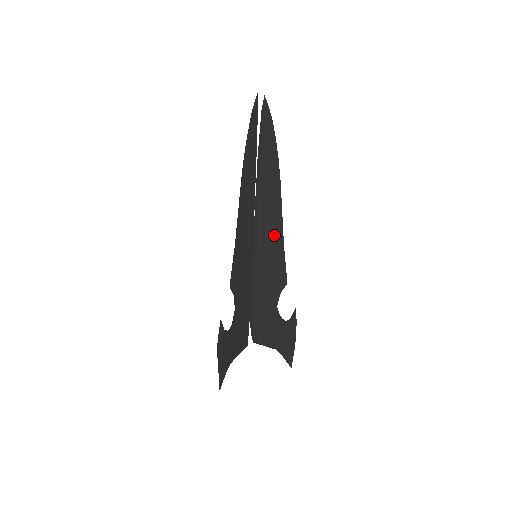
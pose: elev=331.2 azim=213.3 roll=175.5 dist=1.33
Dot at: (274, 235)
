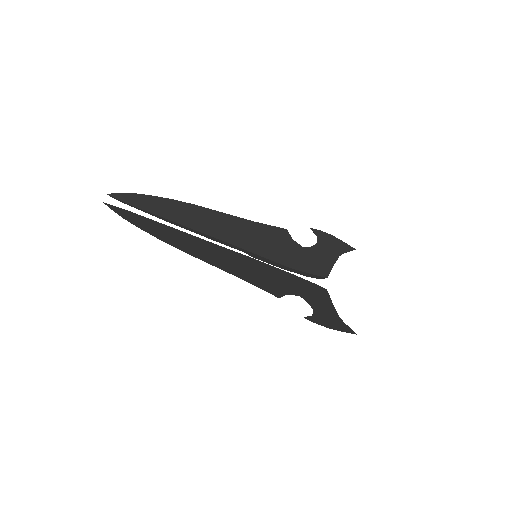
Dot at: (241, 229)
